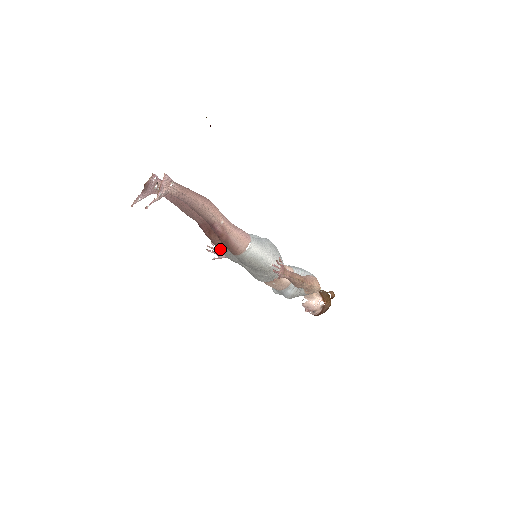
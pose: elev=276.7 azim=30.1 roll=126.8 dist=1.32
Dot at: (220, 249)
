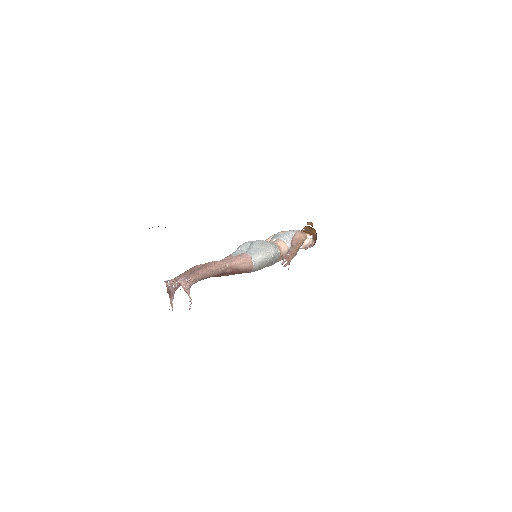
Dot at: (234, 274)
